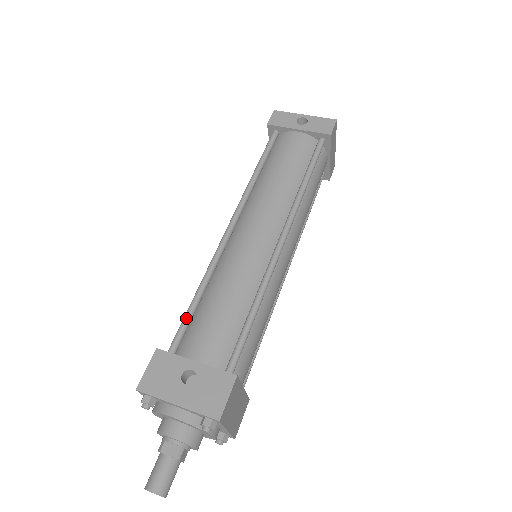
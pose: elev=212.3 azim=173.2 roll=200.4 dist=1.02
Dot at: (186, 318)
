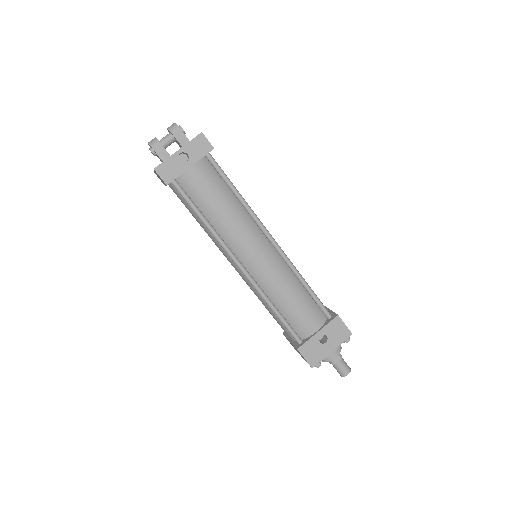
Dot at: (287, 325)
